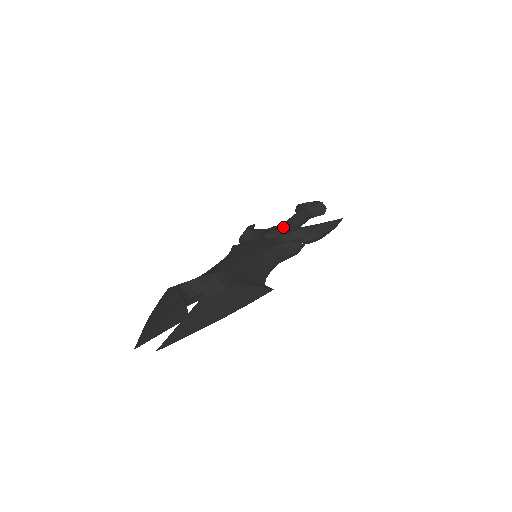
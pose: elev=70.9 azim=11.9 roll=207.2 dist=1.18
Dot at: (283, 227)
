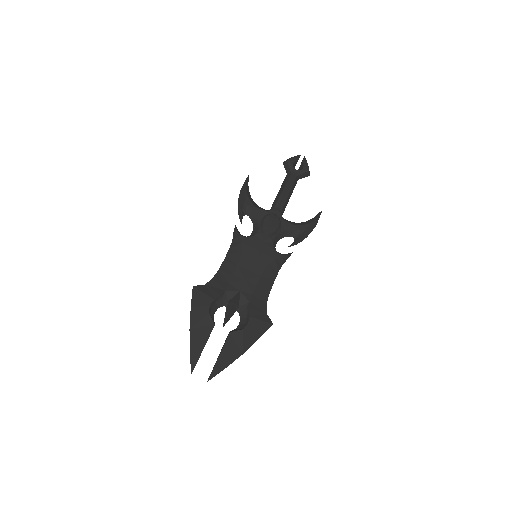
Dot at: (279, 223)
